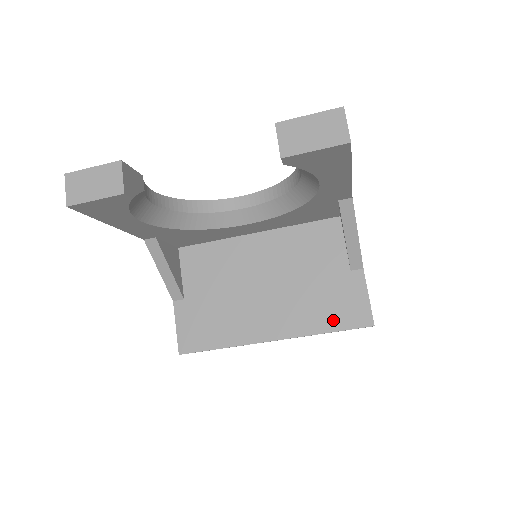
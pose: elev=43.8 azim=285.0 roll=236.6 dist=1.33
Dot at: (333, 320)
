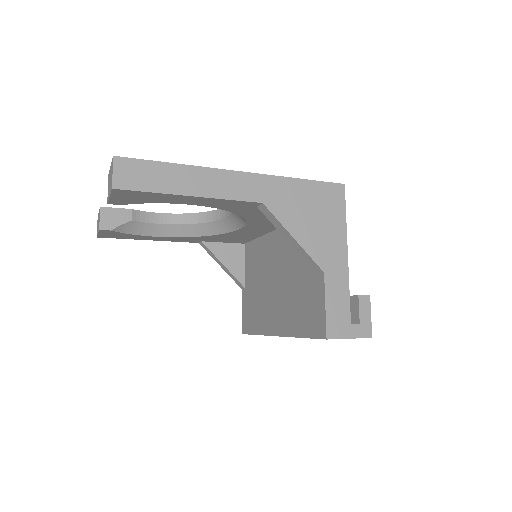
Dot at: (304, 325)
